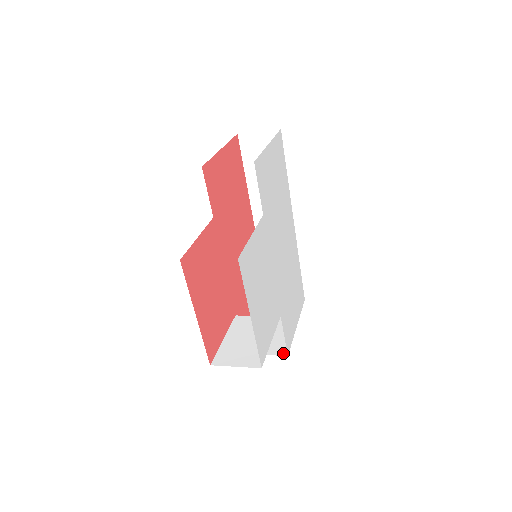
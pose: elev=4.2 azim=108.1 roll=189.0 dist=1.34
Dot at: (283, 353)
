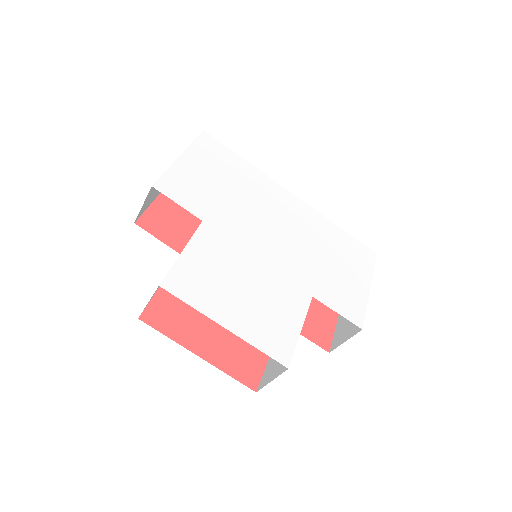
Dot at: (358, 329)
